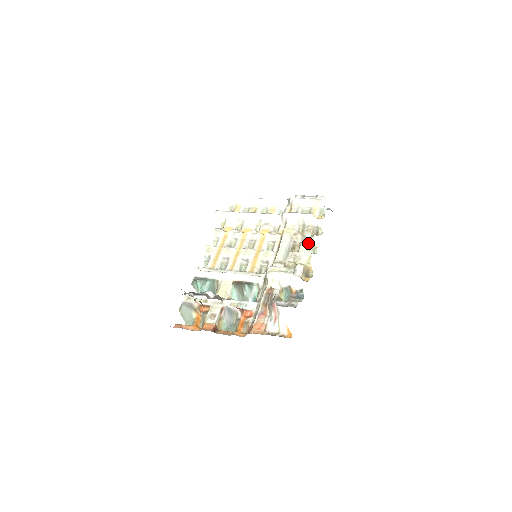
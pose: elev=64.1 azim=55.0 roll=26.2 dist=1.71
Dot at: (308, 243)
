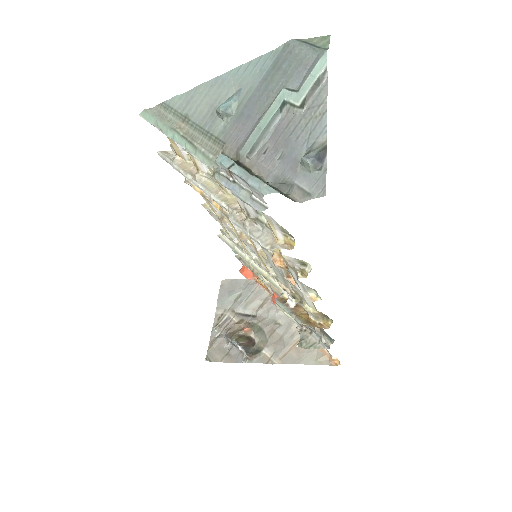
Dot at: (299, 283)
